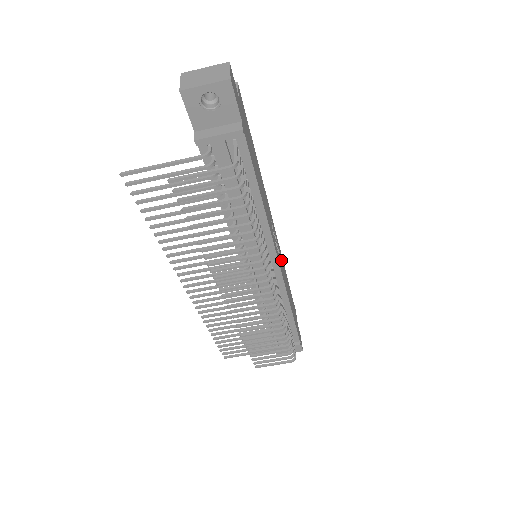
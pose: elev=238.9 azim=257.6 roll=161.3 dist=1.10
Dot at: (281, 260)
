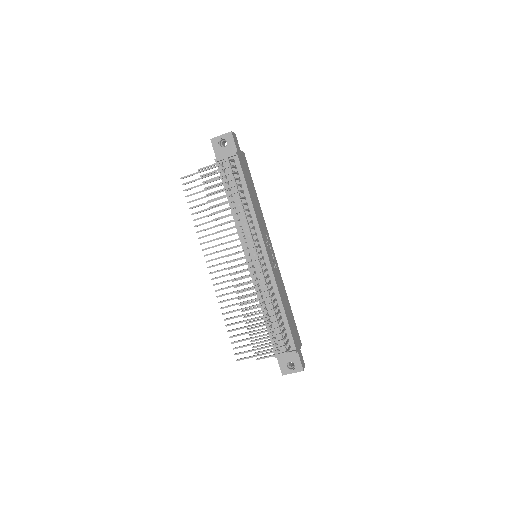
Dot at: (277, 271)
